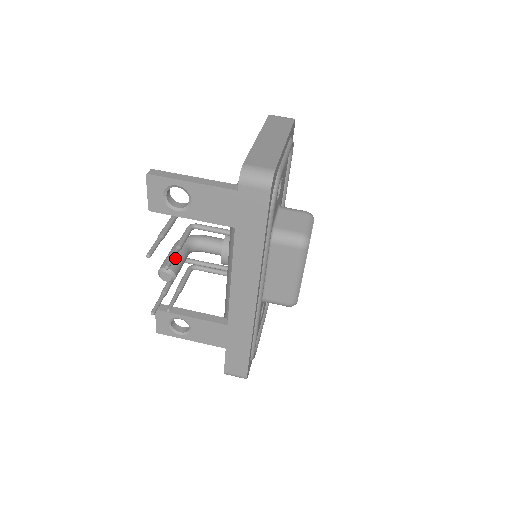
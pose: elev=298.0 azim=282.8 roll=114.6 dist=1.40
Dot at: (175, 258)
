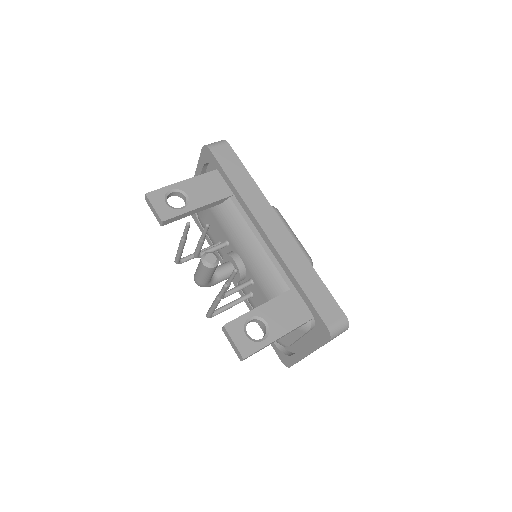
Dot at: occluded
